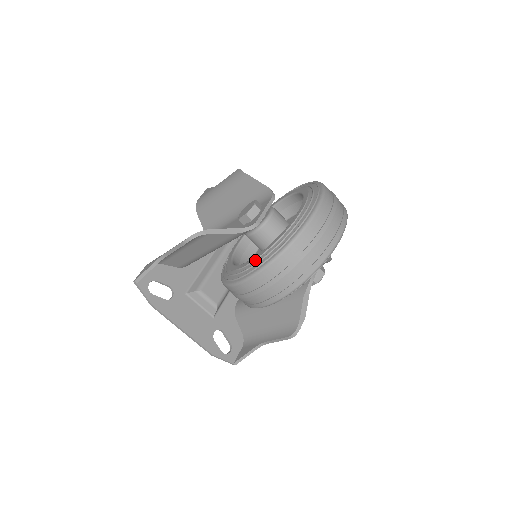
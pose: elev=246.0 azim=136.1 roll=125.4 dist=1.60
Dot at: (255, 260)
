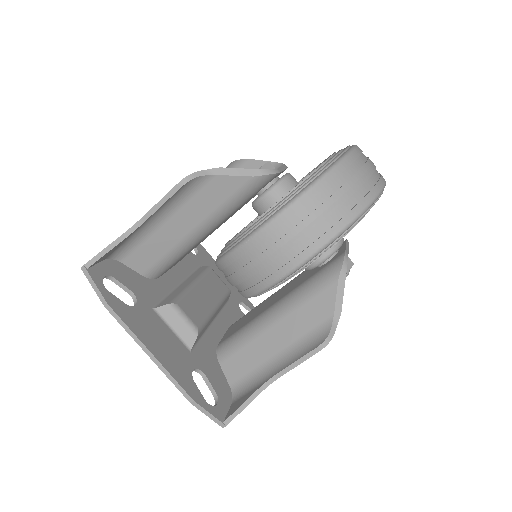
Dot at: (286, 195)
